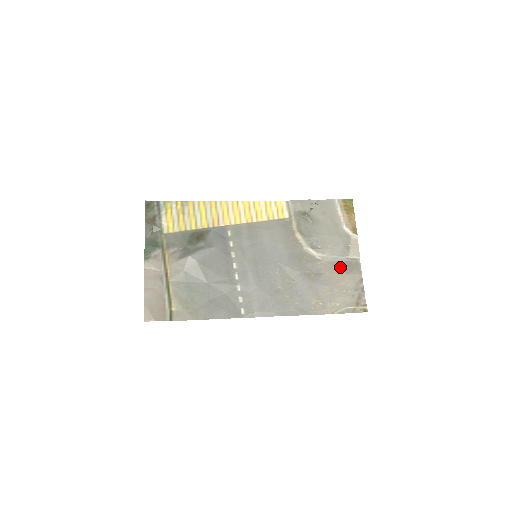
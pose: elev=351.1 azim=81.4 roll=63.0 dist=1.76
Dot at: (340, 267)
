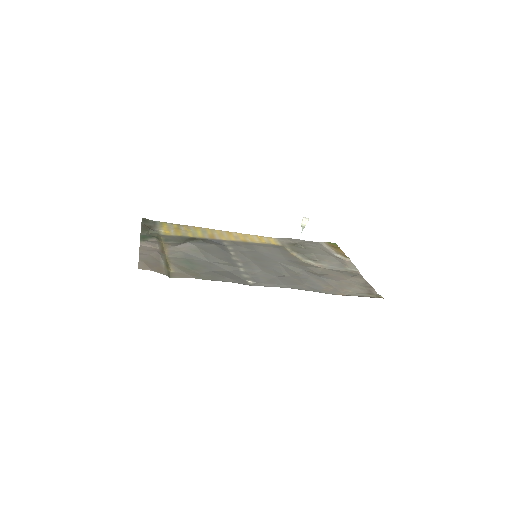
Dot at: (342, 272)
